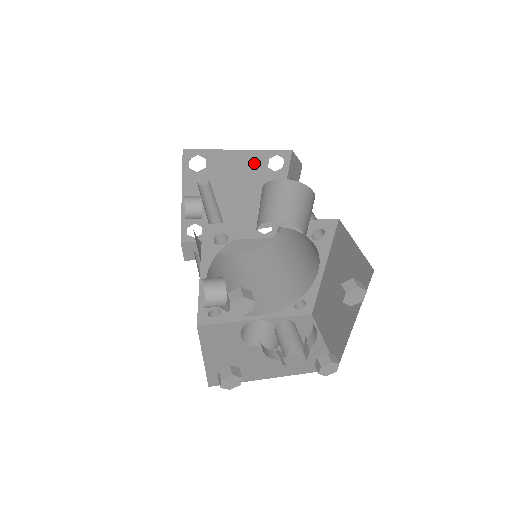
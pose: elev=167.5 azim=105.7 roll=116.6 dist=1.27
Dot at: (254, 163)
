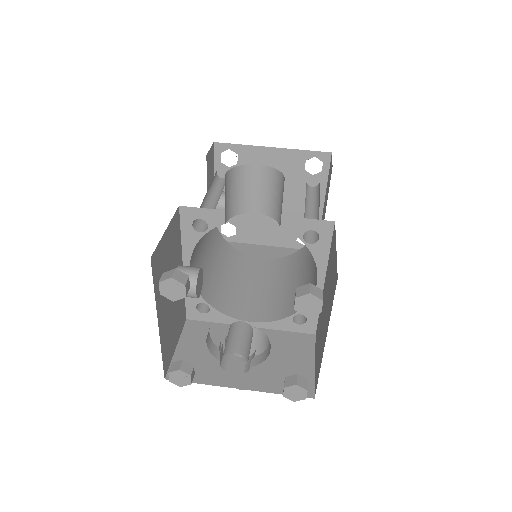
Dot at: (289, 163)
